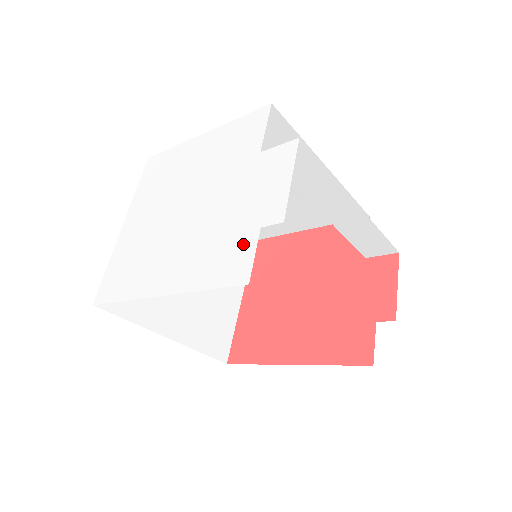
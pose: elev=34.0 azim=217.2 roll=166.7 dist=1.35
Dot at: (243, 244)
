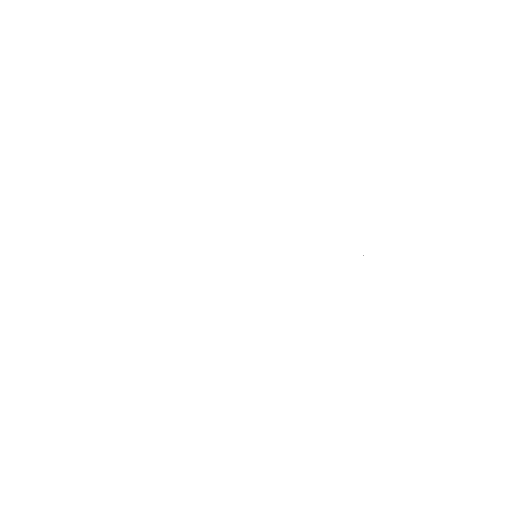
Dot at: (319, 328)
